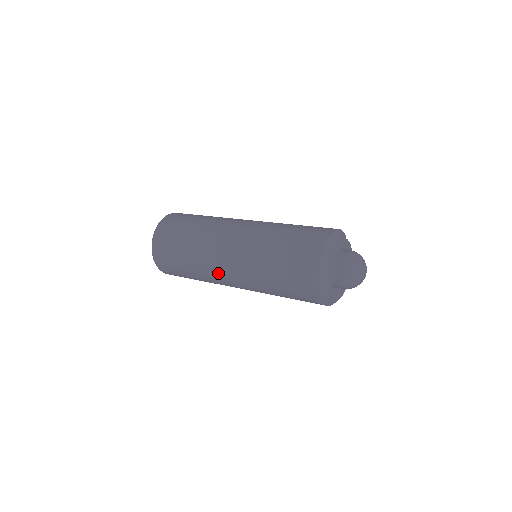
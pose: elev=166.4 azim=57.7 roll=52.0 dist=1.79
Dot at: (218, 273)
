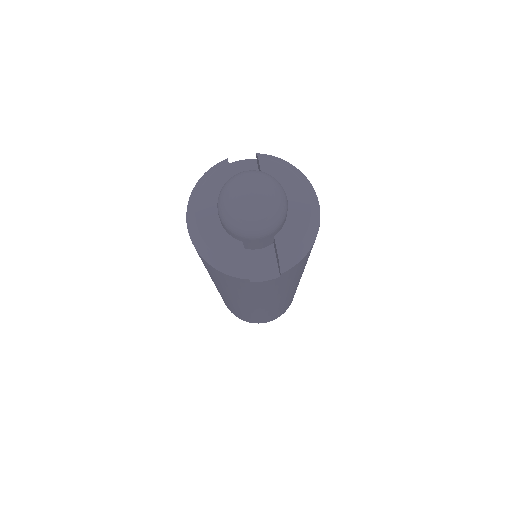
Dot at: (241, 308)
